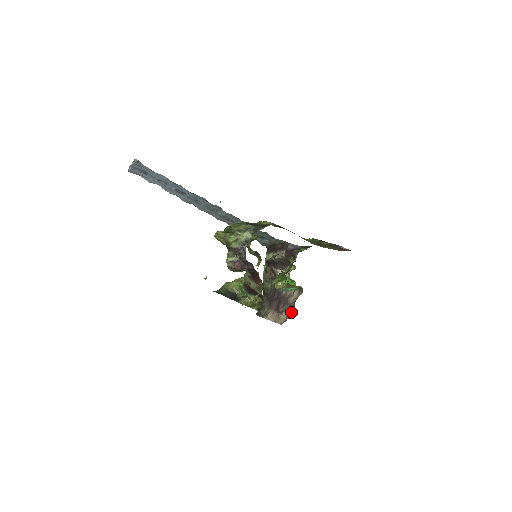
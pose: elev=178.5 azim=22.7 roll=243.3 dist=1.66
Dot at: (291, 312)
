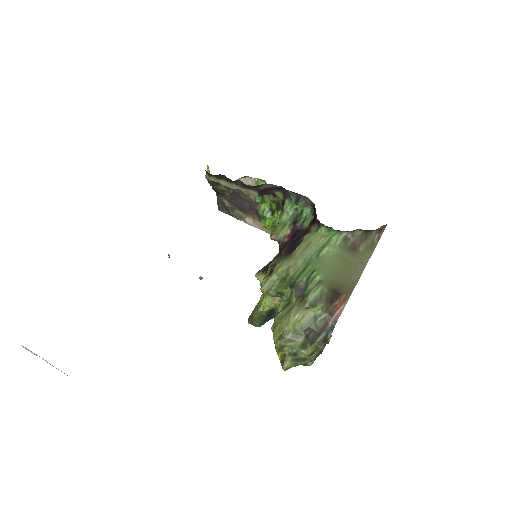
Dot at: occluded
